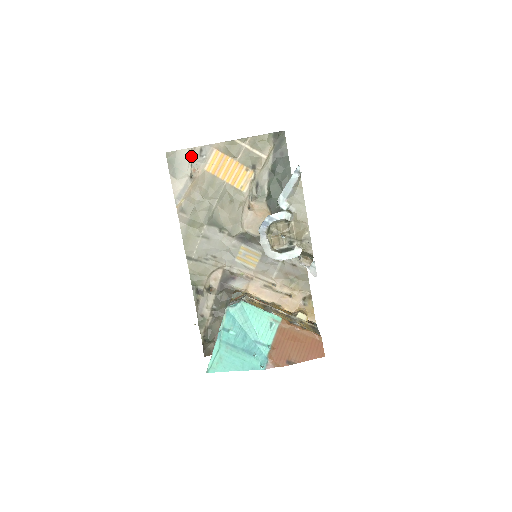
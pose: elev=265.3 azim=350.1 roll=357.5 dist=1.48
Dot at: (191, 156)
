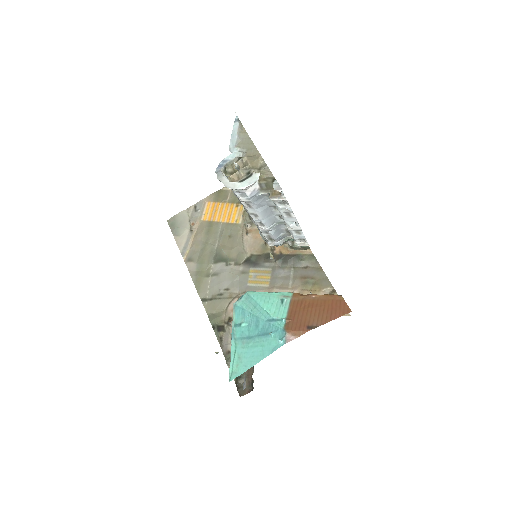
Dot at: (188, 215)
